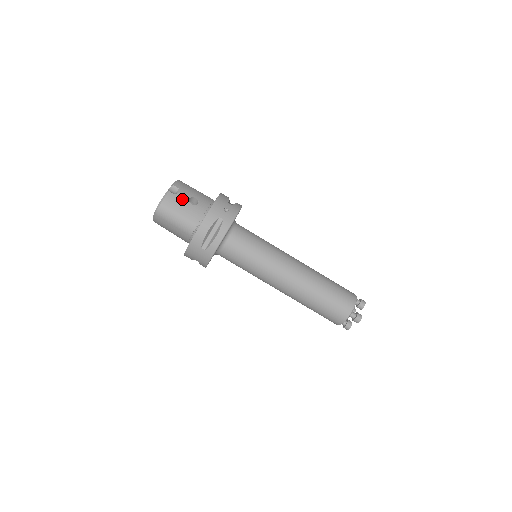
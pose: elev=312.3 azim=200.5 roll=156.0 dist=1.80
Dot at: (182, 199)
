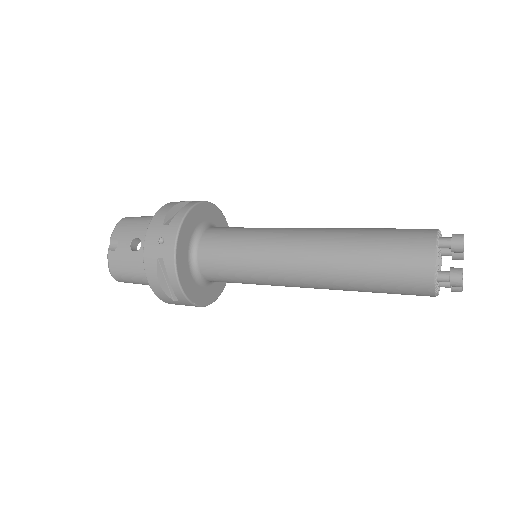
Dot at: (124, 251)
